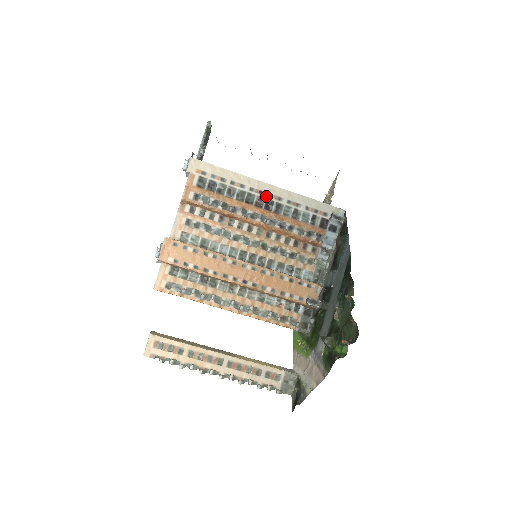
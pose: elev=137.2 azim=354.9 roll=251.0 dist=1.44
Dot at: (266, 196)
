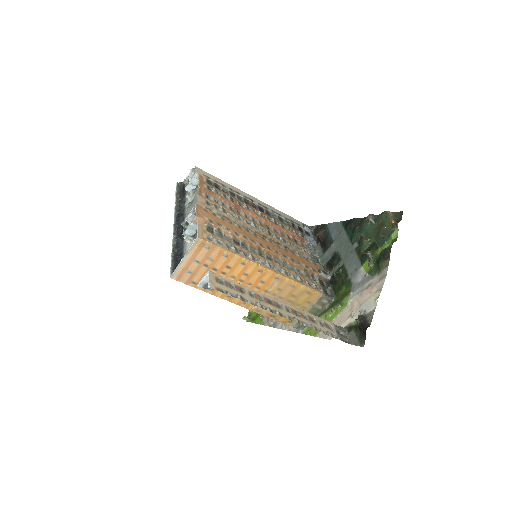
Dot at: (257, 203)
